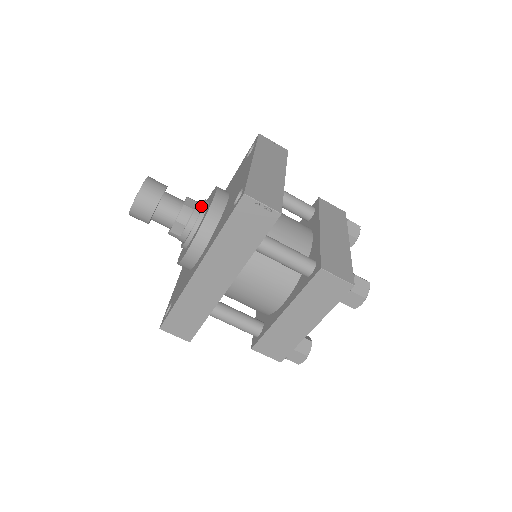
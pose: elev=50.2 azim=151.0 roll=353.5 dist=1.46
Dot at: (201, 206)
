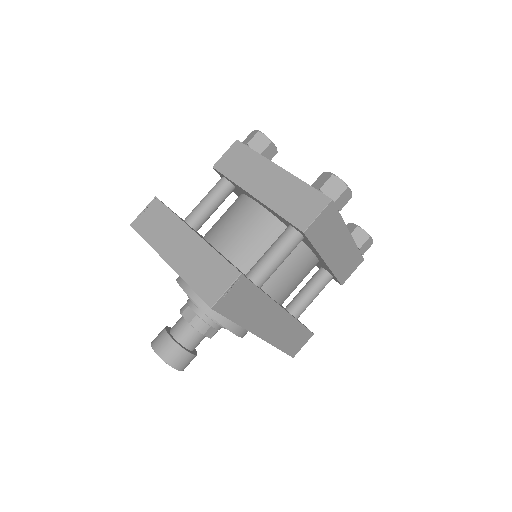
Dot at: (194, 305)
